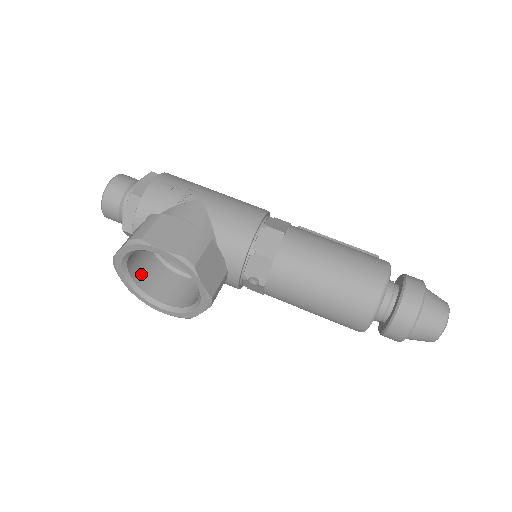
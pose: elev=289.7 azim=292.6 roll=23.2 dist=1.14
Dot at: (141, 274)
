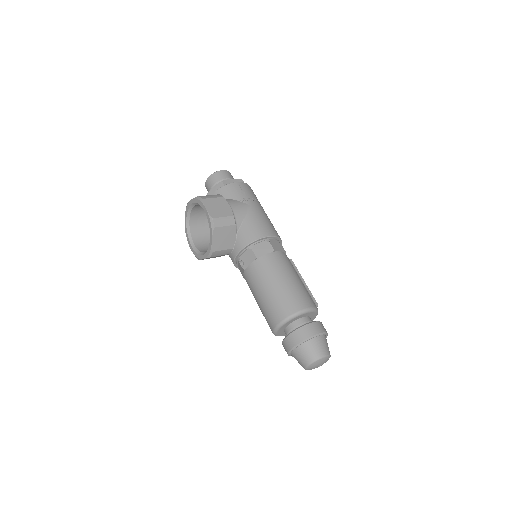
Dot at: (196, 222)
